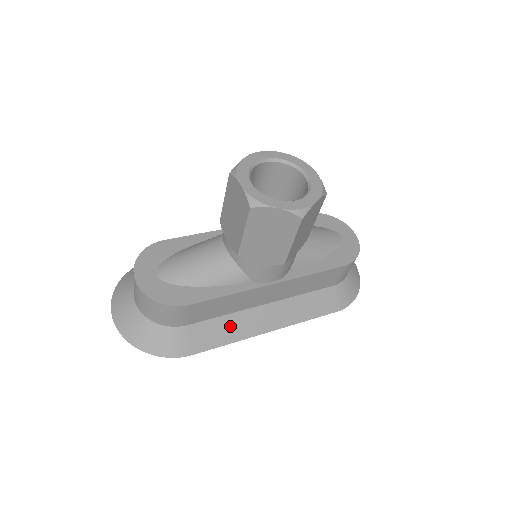
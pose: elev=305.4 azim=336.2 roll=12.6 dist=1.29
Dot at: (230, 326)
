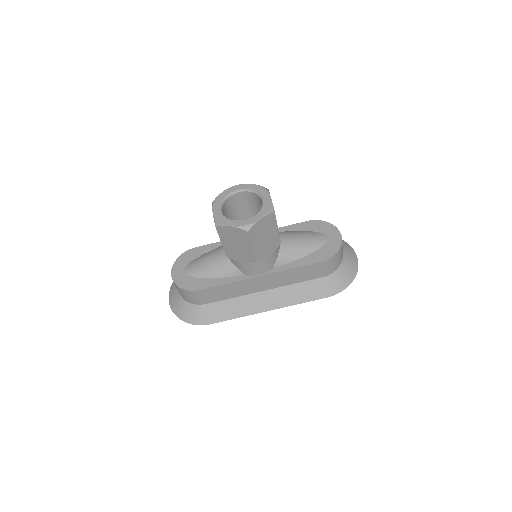
Dot at: (237, 306)
